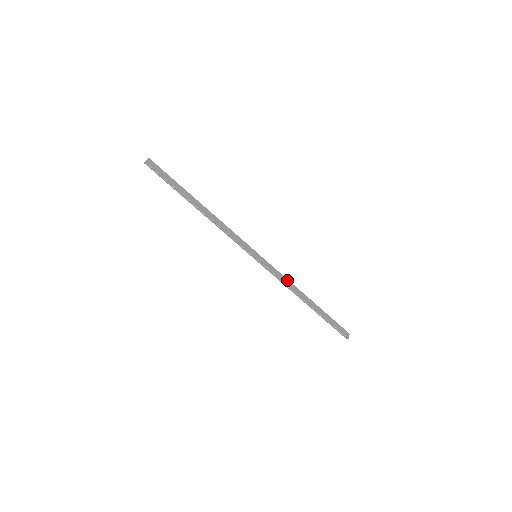
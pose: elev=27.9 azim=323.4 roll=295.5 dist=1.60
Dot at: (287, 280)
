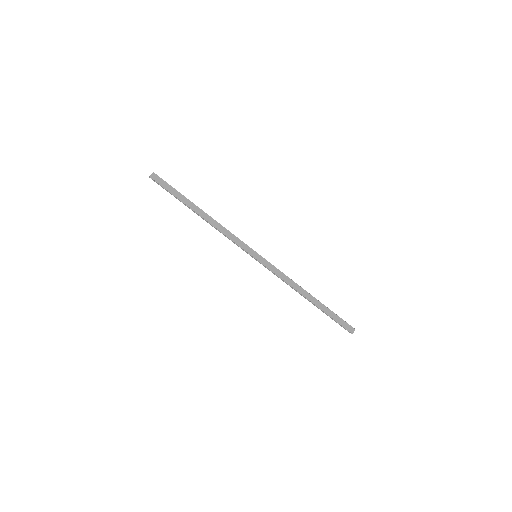
Dot at: (288, 278)
